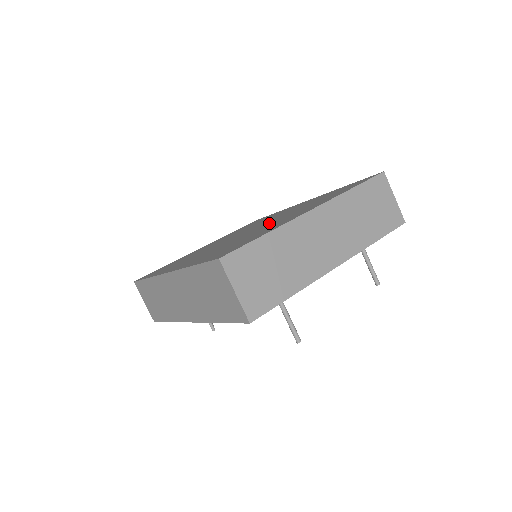
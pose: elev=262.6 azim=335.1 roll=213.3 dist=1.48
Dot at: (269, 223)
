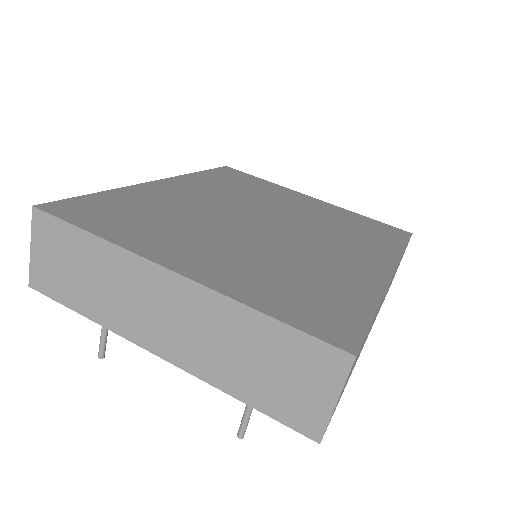
Dot at: (246, 238)
